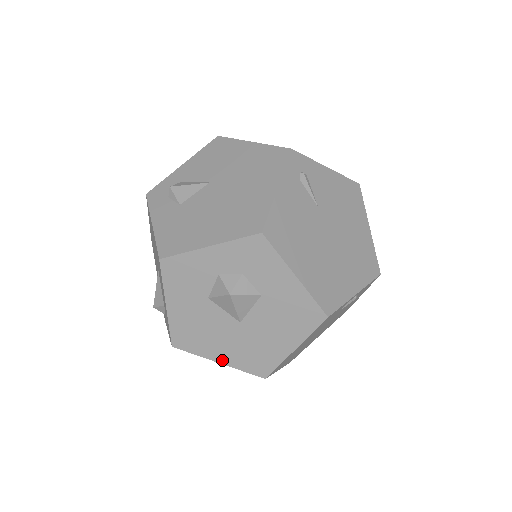
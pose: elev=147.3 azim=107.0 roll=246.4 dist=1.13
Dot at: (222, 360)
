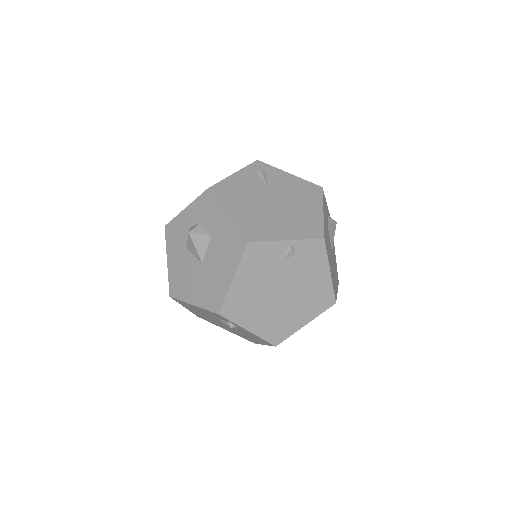
Dot at: (194, 302)
